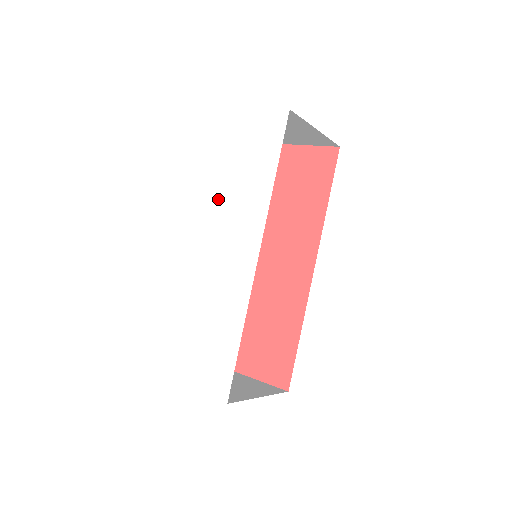
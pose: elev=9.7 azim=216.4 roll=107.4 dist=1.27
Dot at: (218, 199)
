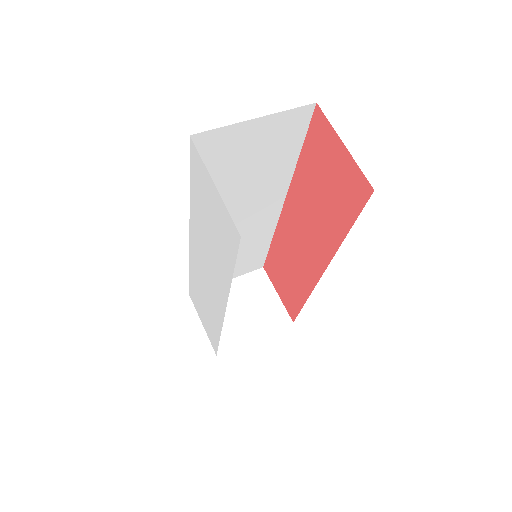
Dot at: (198, 229)
